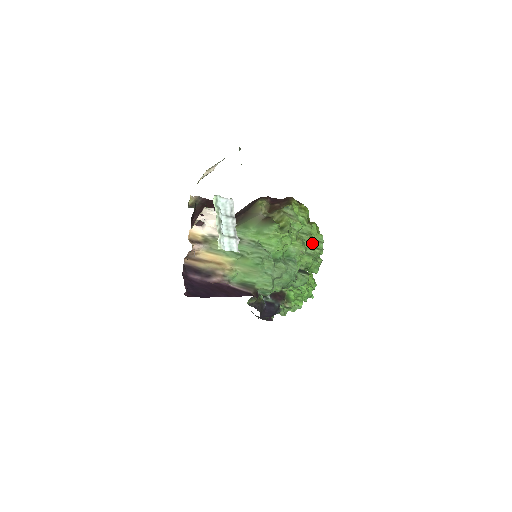
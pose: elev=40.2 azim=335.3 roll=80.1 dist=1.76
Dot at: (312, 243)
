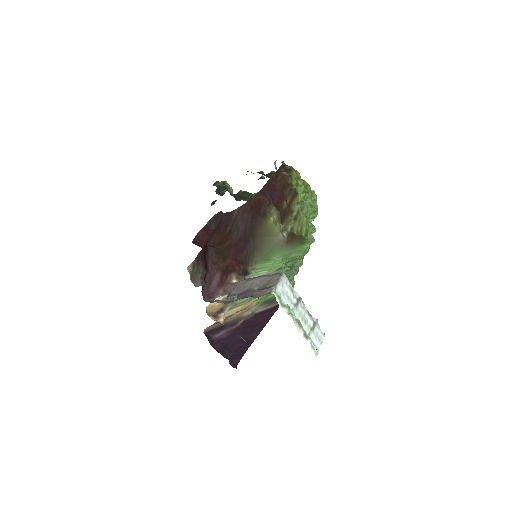
Dot at: occluded
